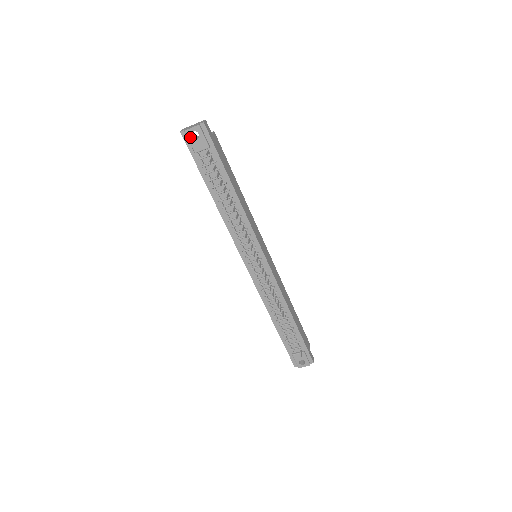
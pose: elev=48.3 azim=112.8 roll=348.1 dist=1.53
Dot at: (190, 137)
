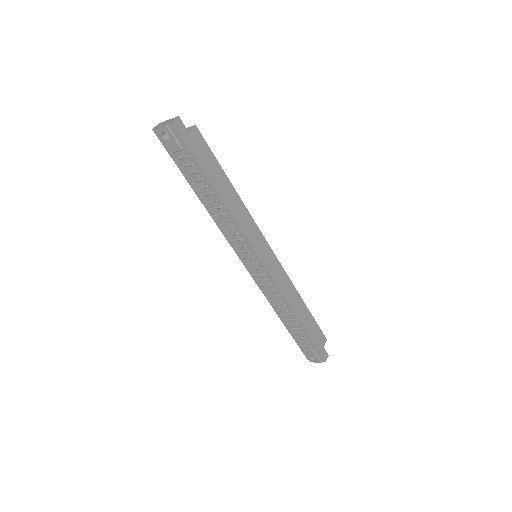
Dot at: (161, 137)
